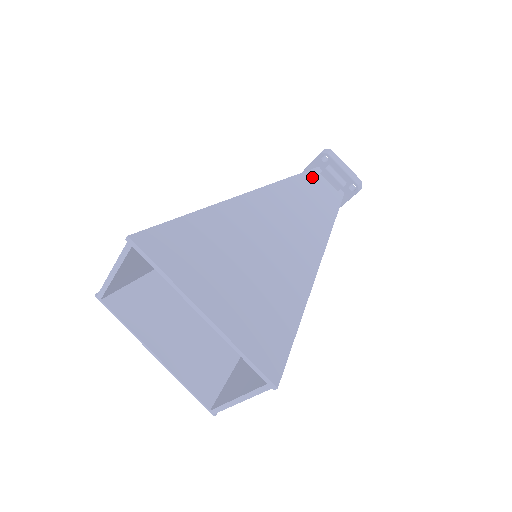
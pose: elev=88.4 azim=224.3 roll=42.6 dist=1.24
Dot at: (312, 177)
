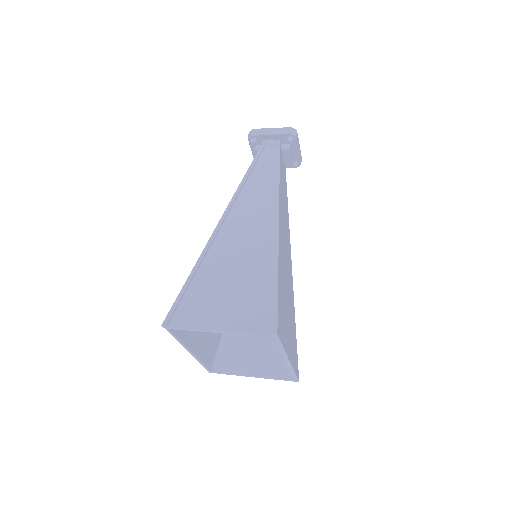
Dot at: (281, 159)
